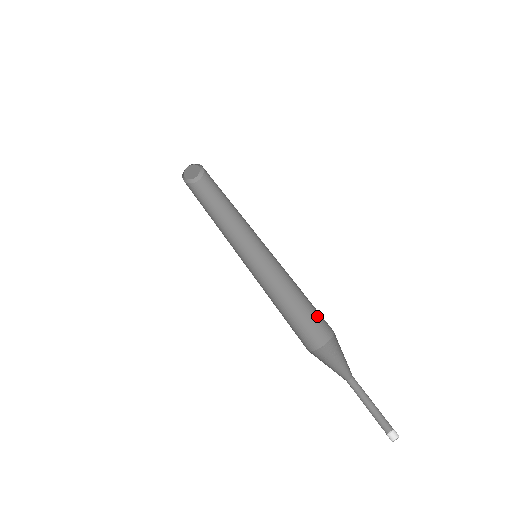
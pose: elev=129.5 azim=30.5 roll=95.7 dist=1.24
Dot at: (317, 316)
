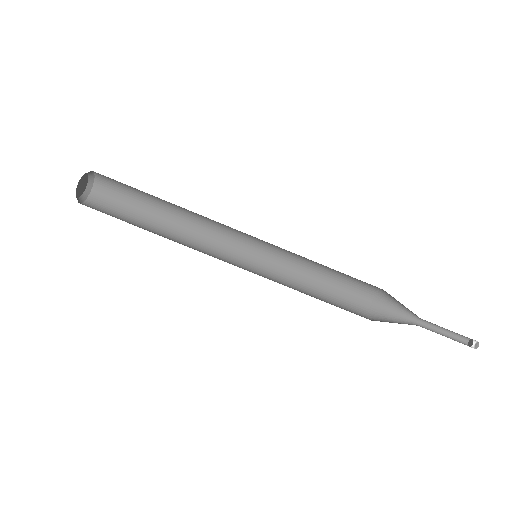
Dot at: (354, 282)
